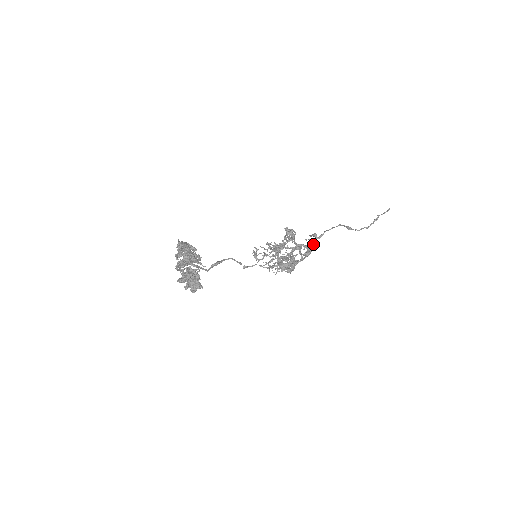
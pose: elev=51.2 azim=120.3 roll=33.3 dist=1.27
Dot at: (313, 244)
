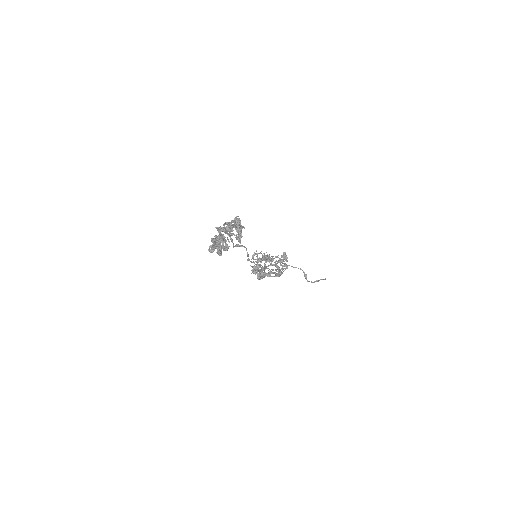
Dot at: occluded
